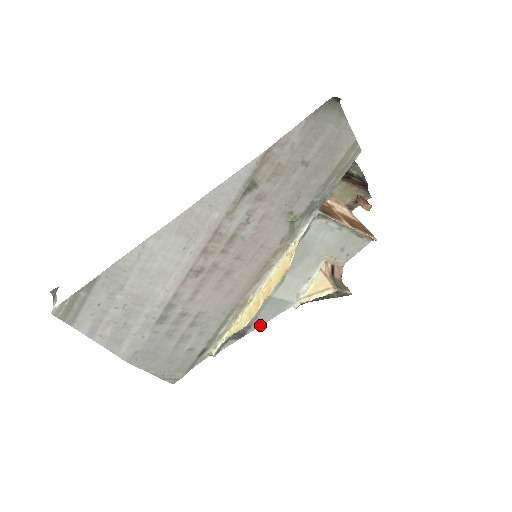
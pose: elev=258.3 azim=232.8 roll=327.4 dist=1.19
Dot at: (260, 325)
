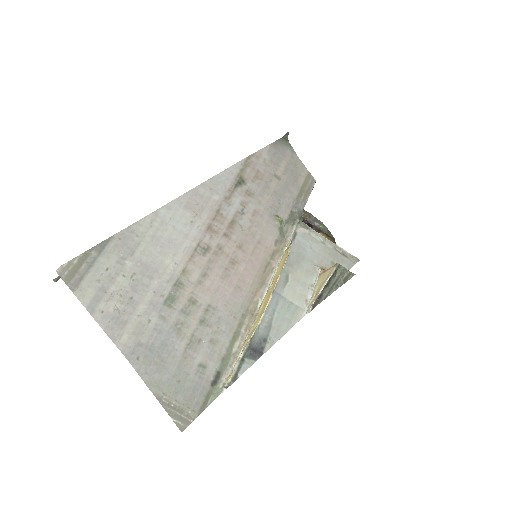
Dot at: (277, 339)
